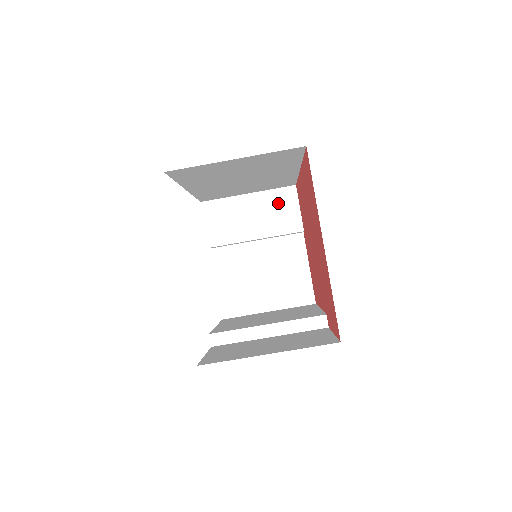
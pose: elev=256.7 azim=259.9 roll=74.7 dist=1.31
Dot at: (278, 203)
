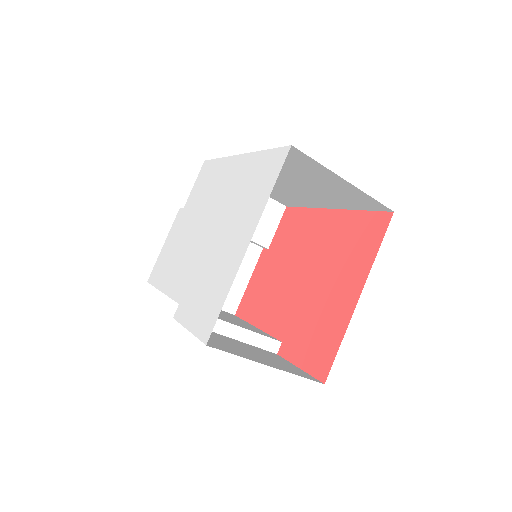
Dot at: (265, 211)
